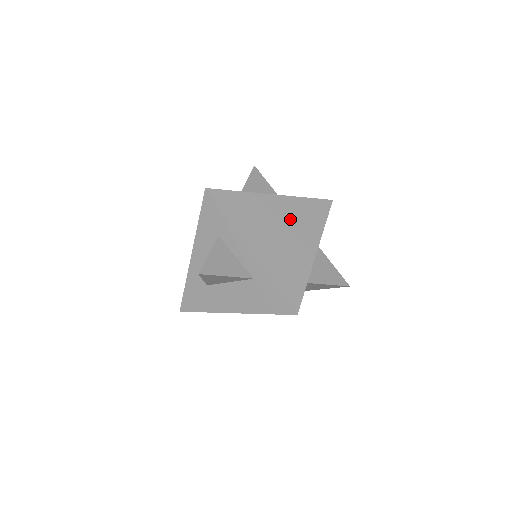
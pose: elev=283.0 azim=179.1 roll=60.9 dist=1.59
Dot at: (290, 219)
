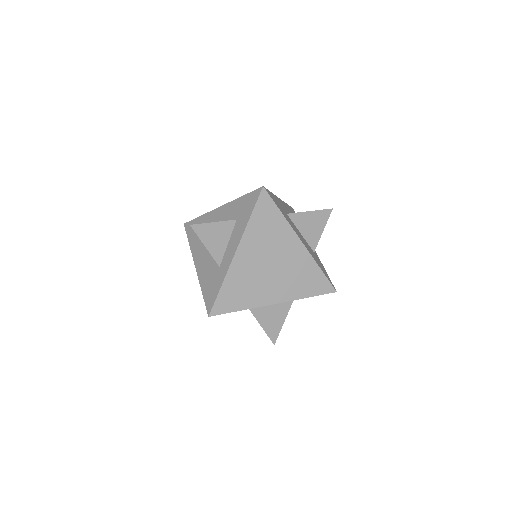
Dot at: (289, 267)
